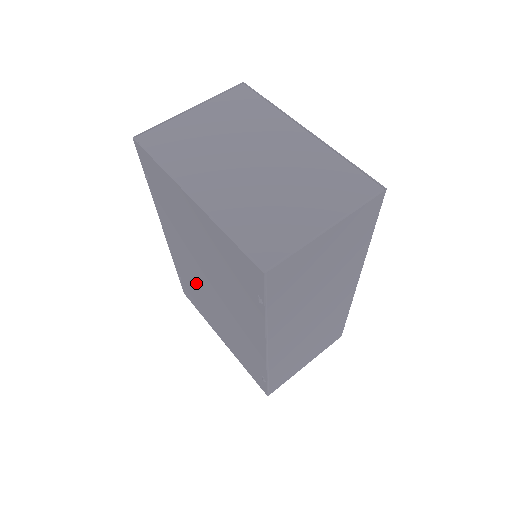
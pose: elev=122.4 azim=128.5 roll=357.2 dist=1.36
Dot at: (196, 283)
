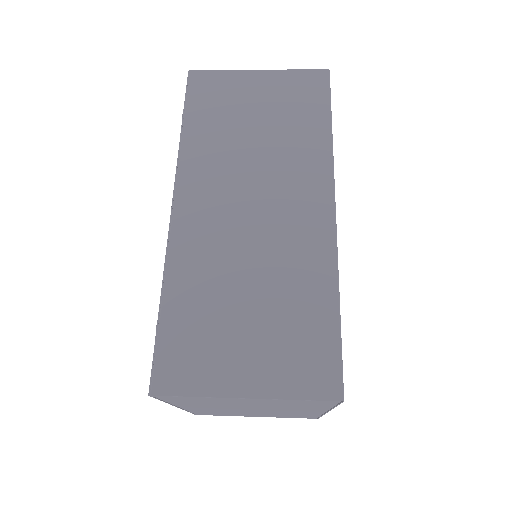
Dot at: occluded
